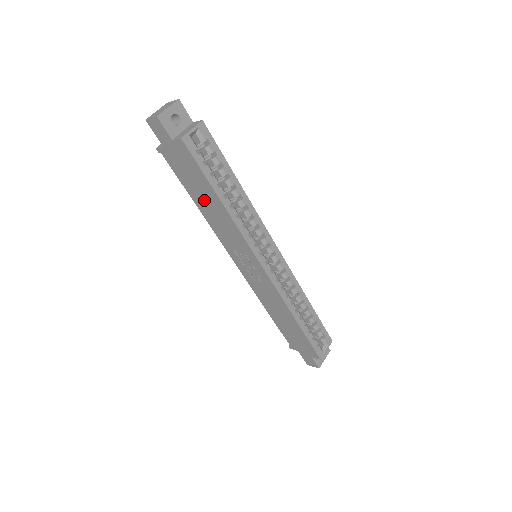
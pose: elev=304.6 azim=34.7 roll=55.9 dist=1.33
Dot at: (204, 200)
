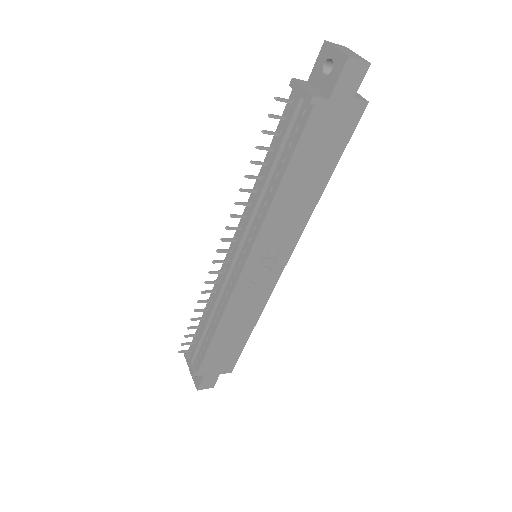
Dot at: (303, 180)
